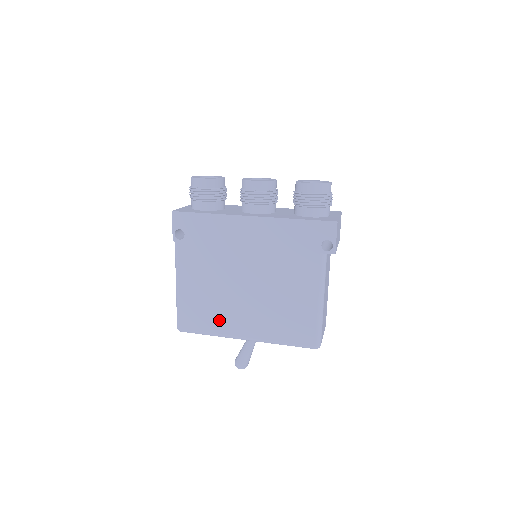
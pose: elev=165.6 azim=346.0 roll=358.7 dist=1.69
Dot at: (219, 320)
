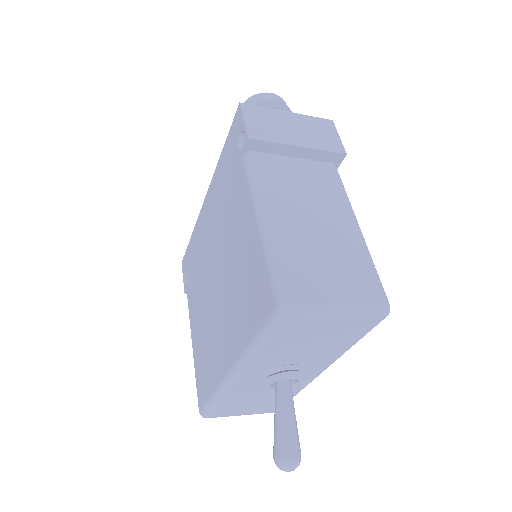
Dot at: (213, 364)
